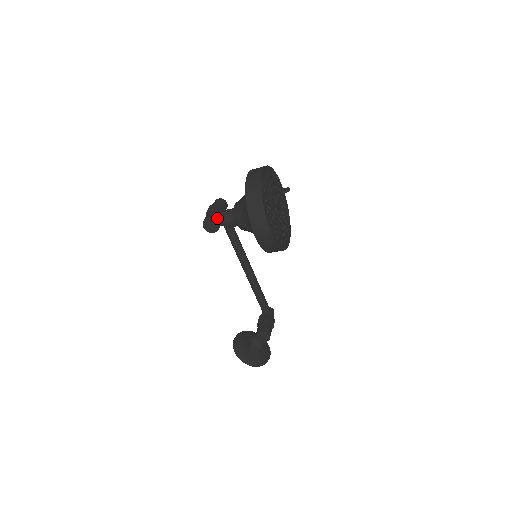
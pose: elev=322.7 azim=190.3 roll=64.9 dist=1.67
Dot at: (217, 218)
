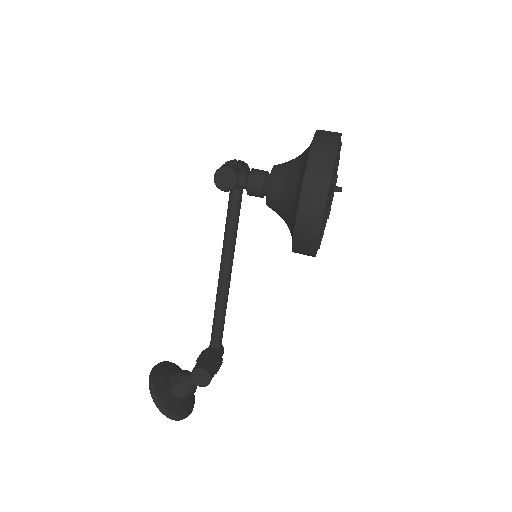
Dot at: (239, 173)
